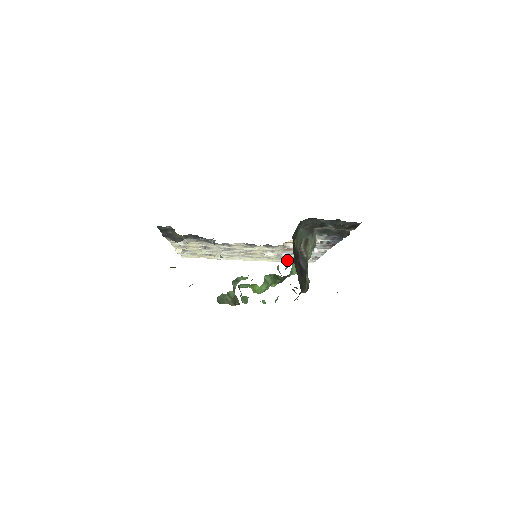
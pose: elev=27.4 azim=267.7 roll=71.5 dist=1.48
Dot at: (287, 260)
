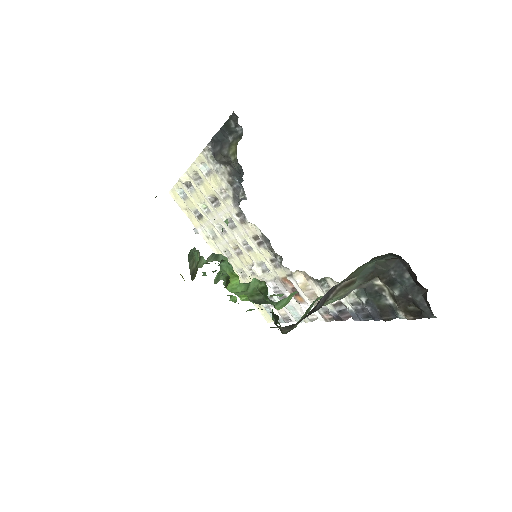
Dot at: occluded
